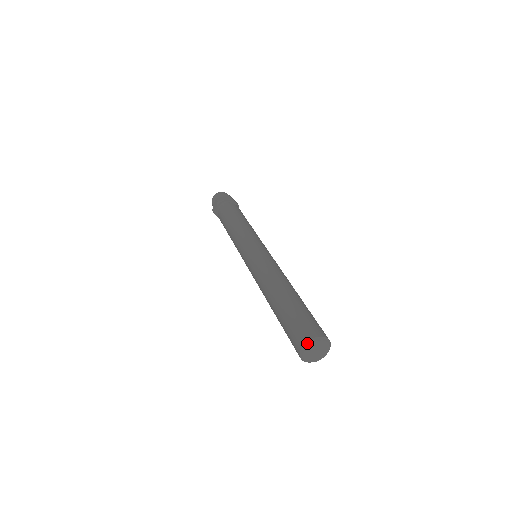
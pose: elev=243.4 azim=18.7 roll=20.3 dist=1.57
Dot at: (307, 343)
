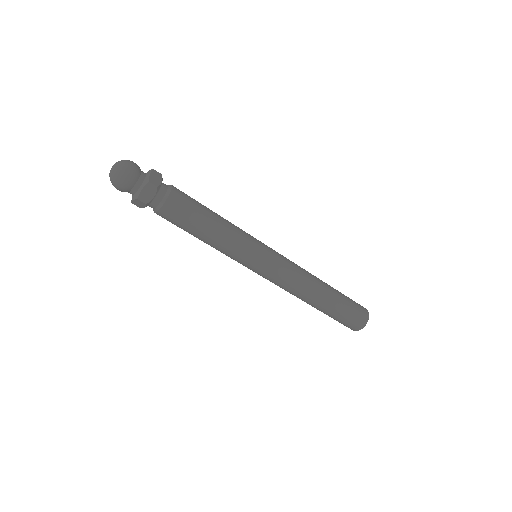
Dot at: occluded
